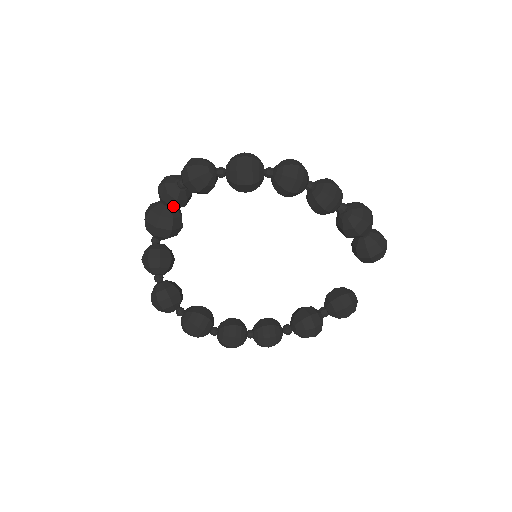
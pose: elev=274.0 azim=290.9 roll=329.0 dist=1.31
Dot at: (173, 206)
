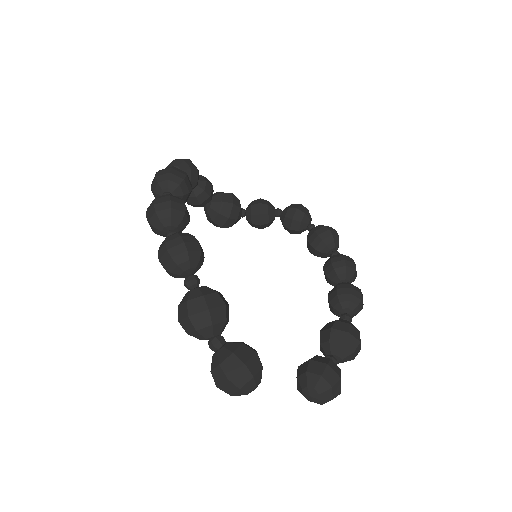
Dot at: (261, 203)
